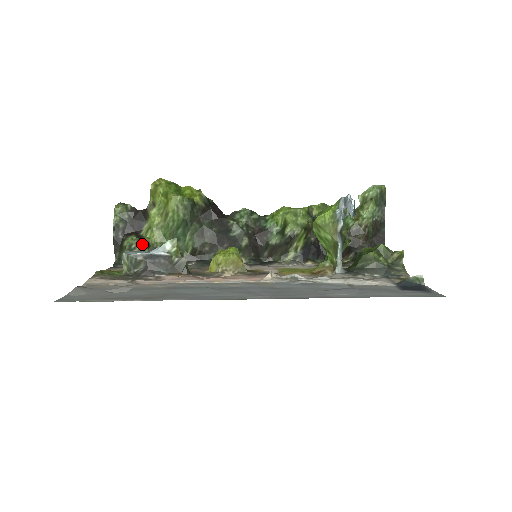
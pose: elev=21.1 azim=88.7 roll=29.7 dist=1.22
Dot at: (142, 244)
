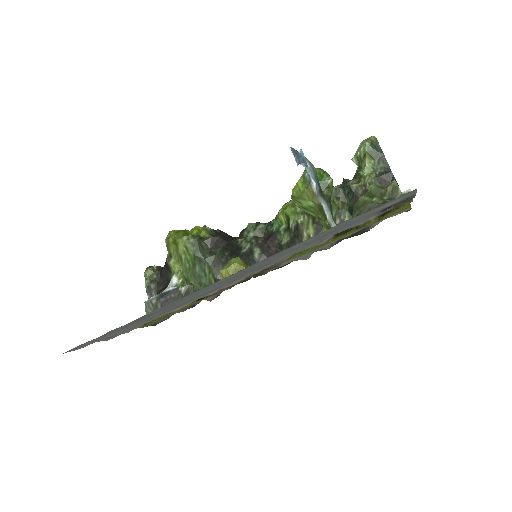
Dot at: occluded
